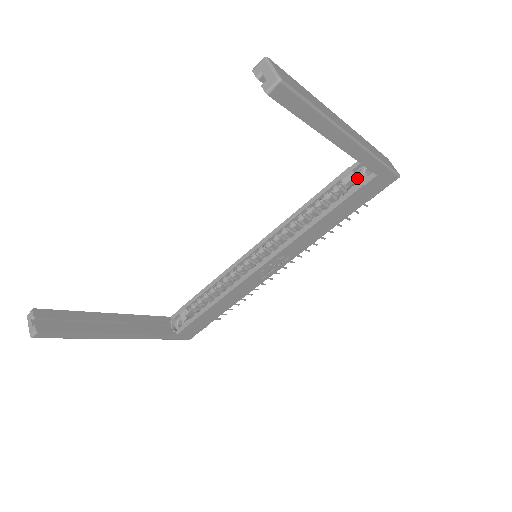
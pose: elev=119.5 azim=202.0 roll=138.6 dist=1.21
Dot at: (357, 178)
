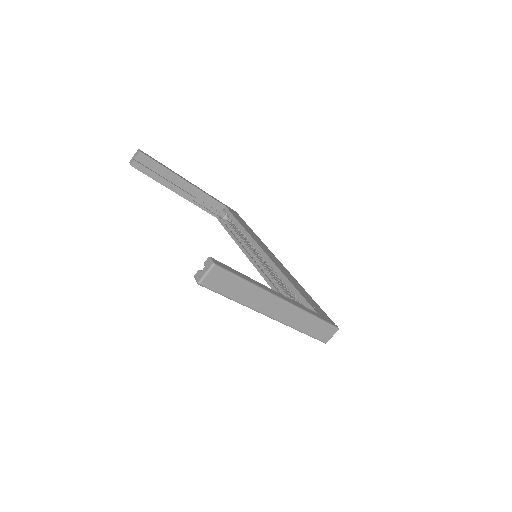
Dot at: occluded
